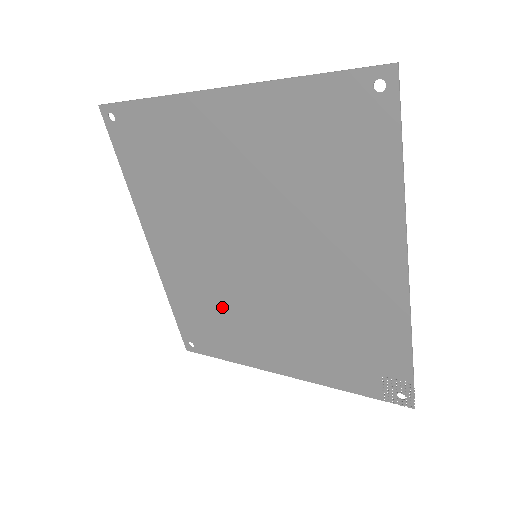
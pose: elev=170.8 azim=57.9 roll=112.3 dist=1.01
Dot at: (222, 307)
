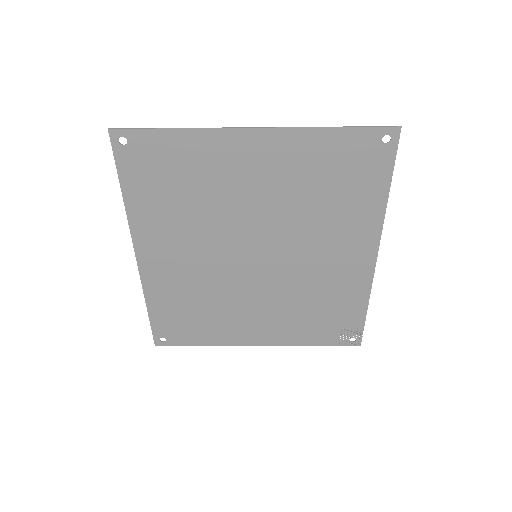
Dot at: (209, 301)
